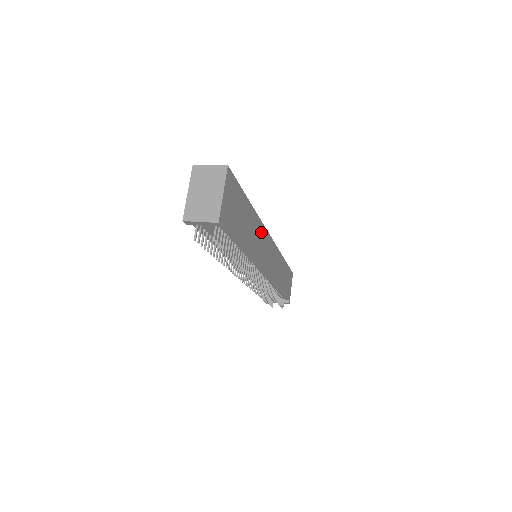
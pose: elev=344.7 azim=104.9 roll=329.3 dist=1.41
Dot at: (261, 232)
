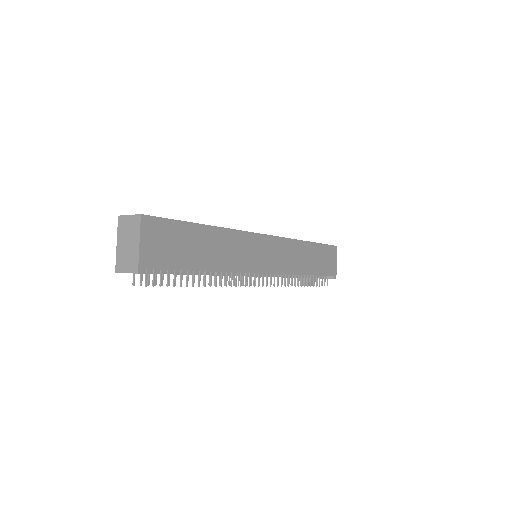
Dot at: (241, 240)
